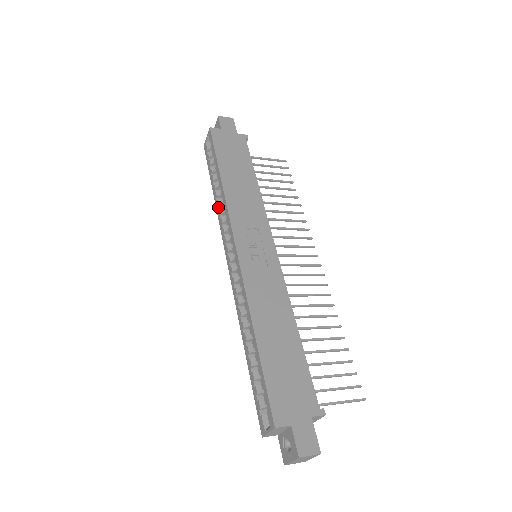
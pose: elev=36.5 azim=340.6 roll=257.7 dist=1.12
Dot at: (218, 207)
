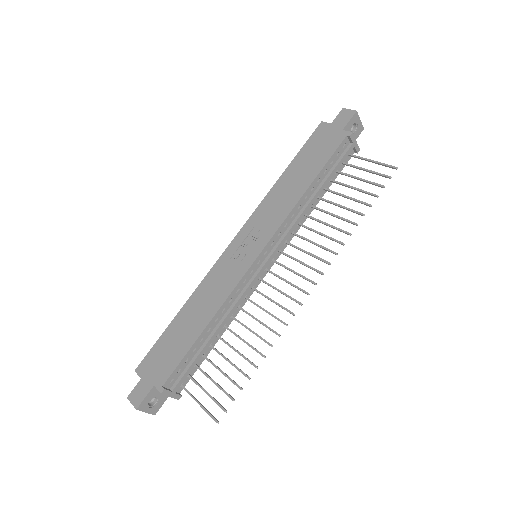
Dot at: occluded
